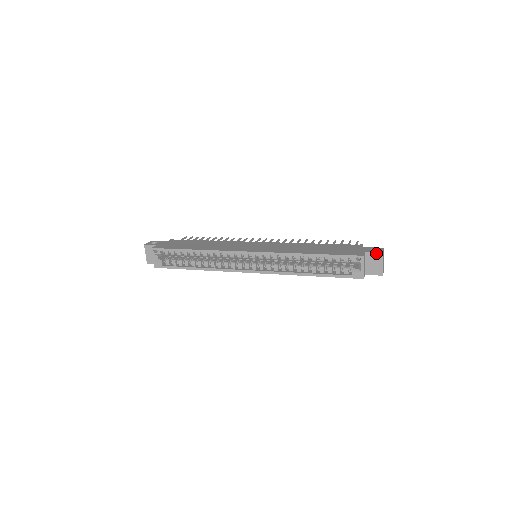
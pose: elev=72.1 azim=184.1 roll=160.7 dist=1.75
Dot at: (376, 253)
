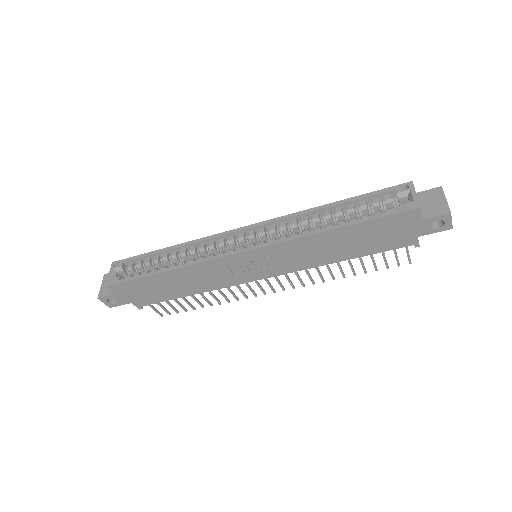
Dot at: (431, 190)
